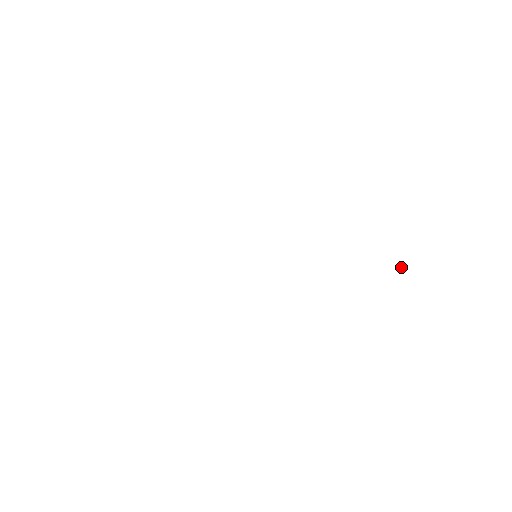
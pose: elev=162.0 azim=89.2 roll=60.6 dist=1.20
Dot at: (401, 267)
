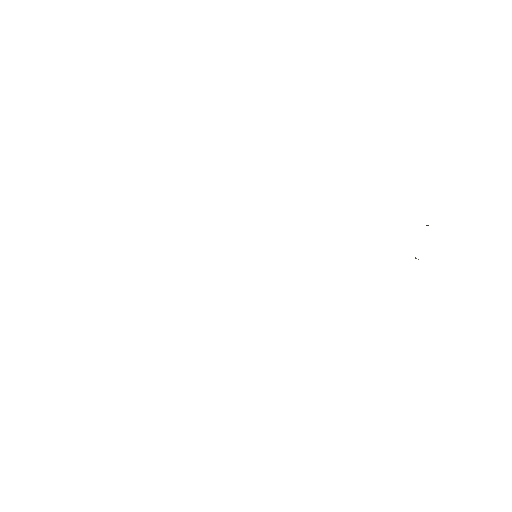
Dot at: occluded
